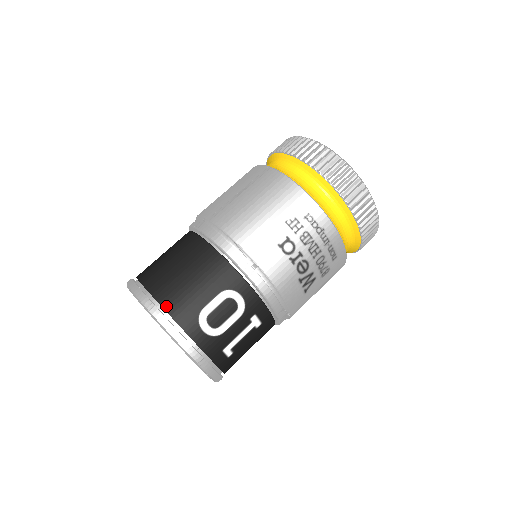
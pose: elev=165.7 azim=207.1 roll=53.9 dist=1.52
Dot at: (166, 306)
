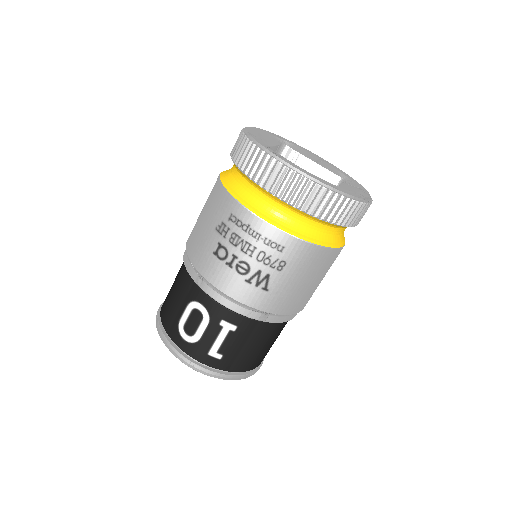
Dot at: (163, 321)
